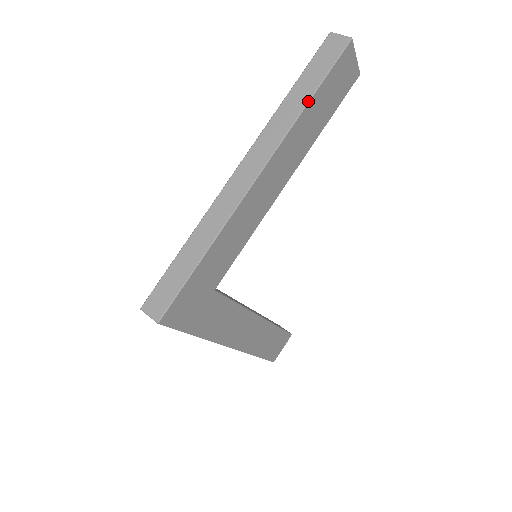
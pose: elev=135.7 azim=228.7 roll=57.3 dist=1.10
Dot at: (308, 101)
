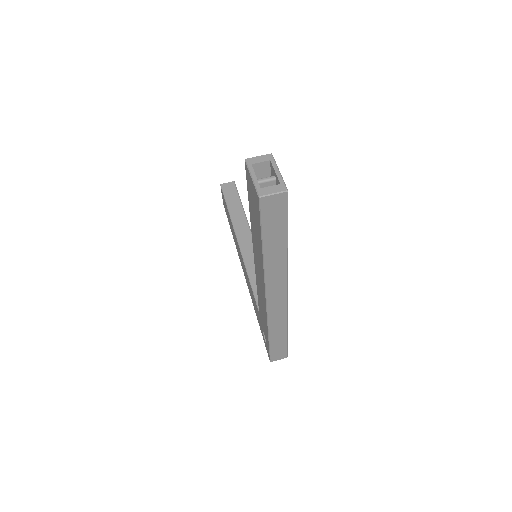
Dot at: (287, 248)
